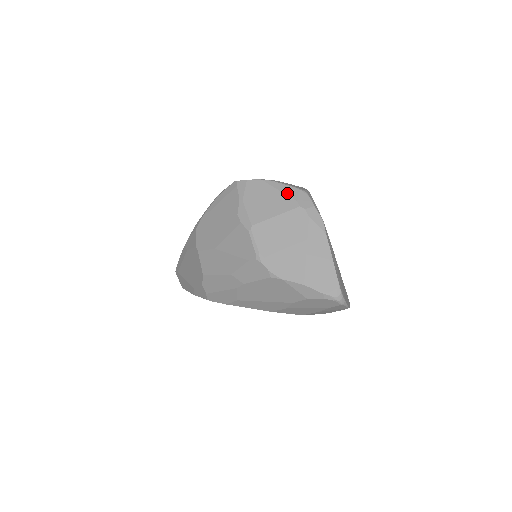
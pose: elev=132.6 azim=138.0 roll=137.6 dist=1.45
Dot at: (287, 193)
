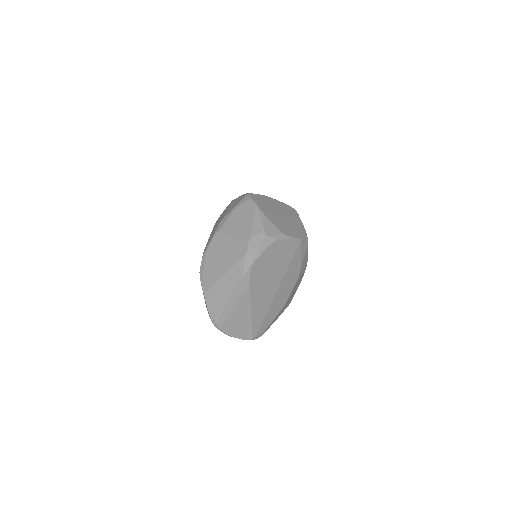
Dot at: (254, 227)
